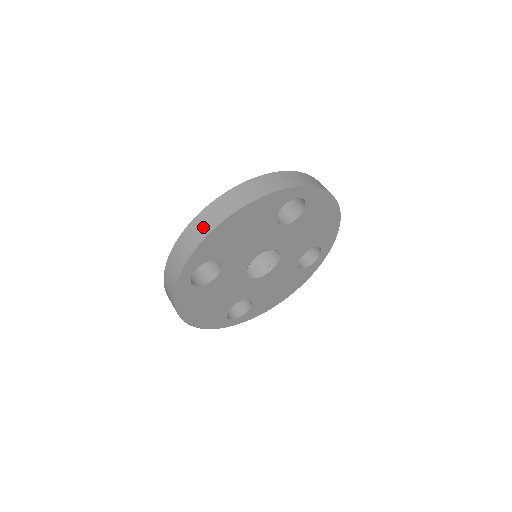
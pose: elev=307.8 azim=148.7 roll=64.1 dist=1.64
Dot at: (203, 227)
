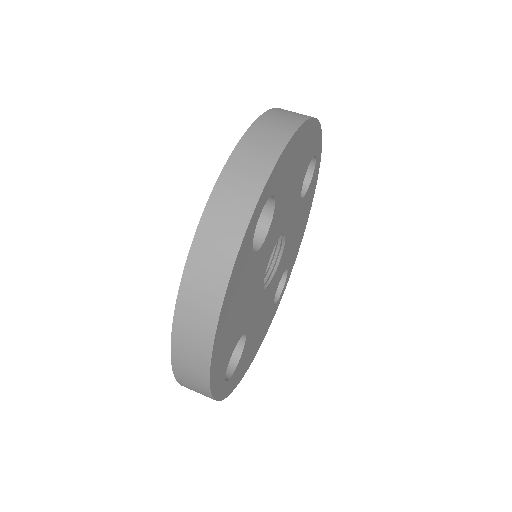
Dot at: (278, 128)
